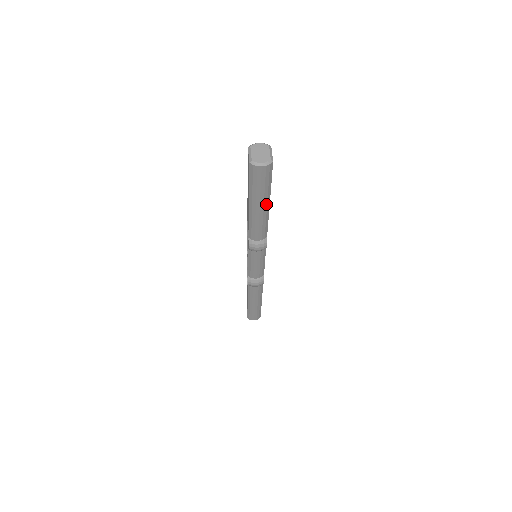
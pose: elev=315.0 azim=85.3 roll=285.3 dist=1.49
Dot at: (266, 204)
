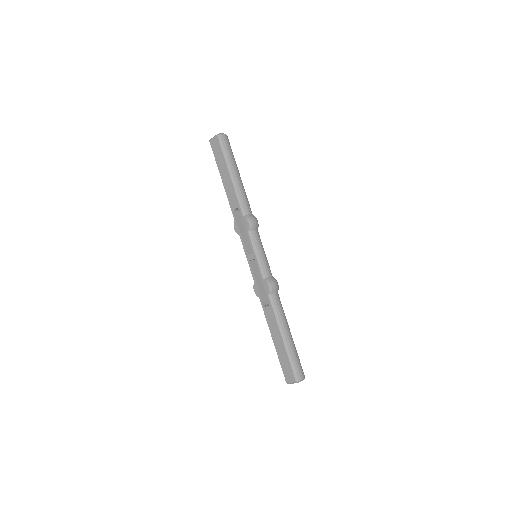
Dot at: occluded
